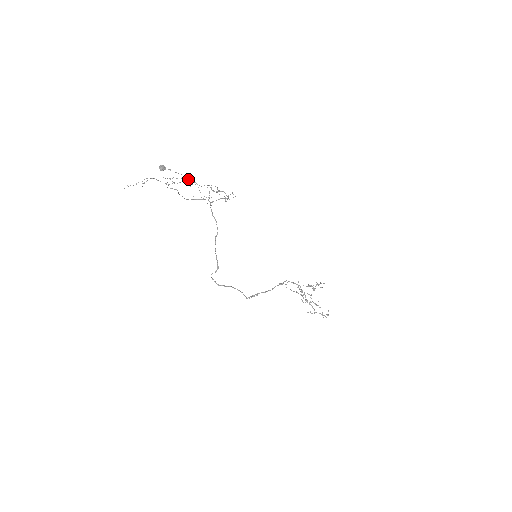
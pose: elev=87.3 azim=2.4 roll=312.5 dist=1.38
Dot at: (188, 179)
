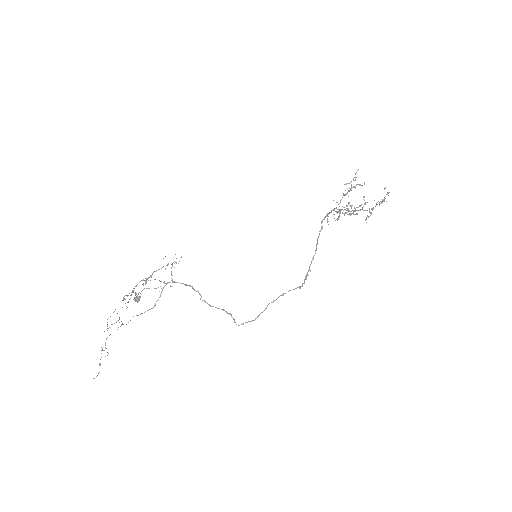
Dot at: occluded
